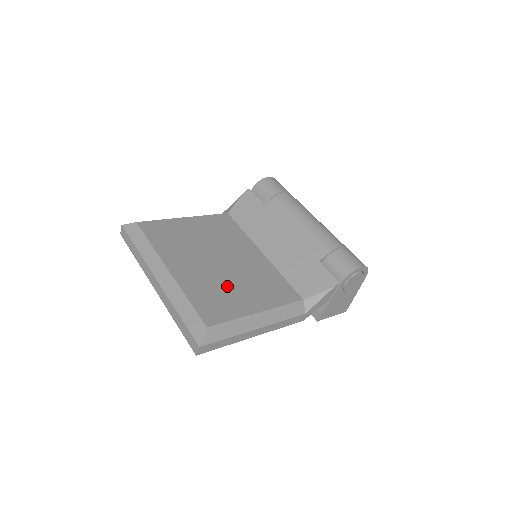
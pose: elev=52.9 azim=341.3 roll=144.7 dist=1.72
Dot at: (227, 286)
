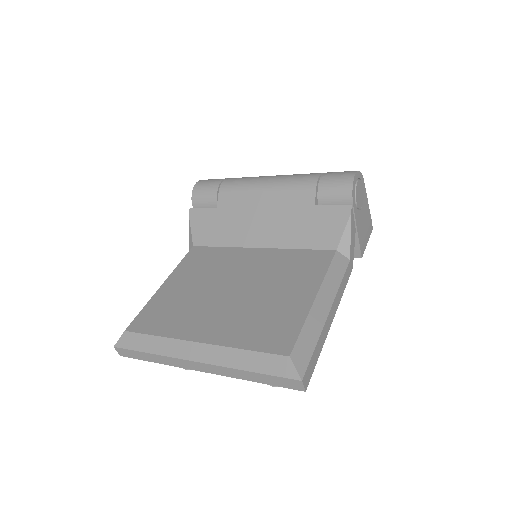
Dot at: (263, 304)
